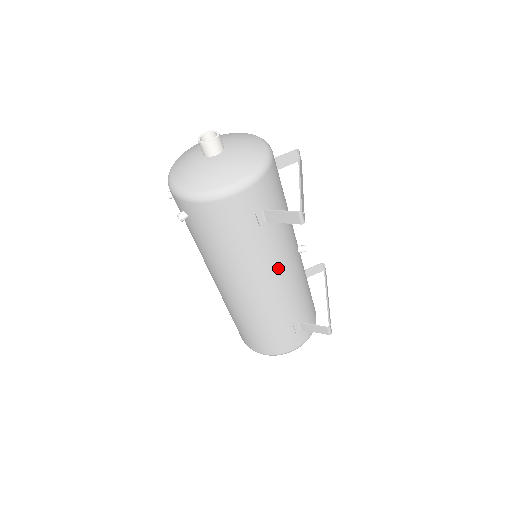
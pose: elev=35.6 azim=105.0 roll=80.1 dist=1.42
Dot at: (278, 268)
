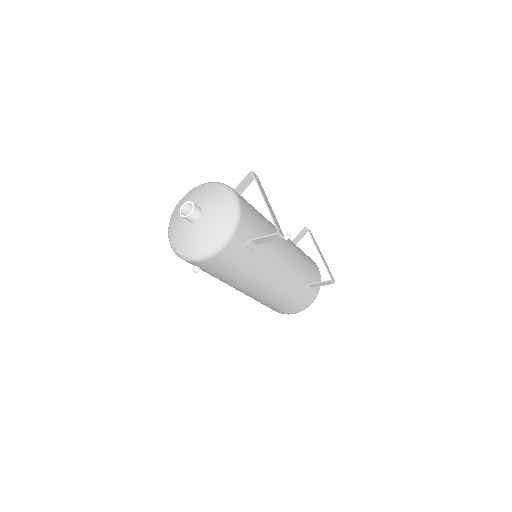
Dot at: (278, 264)
